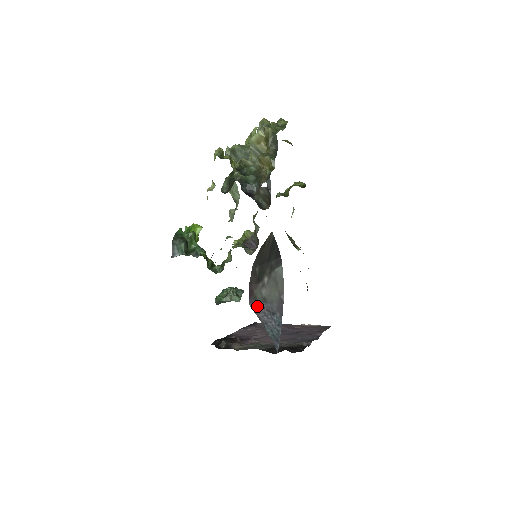
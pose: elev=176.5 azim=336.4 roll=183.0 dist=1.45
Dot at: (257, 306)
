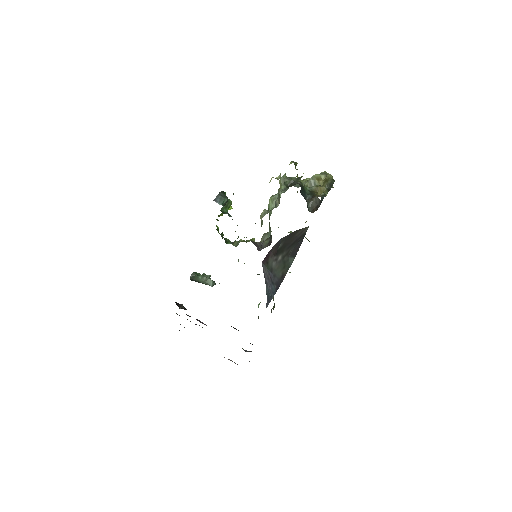
Dot at: (266, 269)
